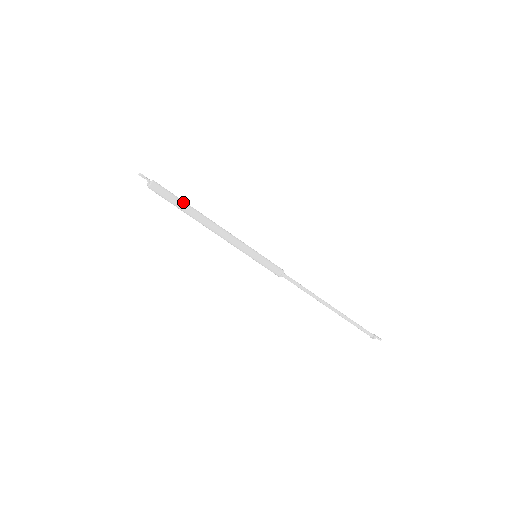
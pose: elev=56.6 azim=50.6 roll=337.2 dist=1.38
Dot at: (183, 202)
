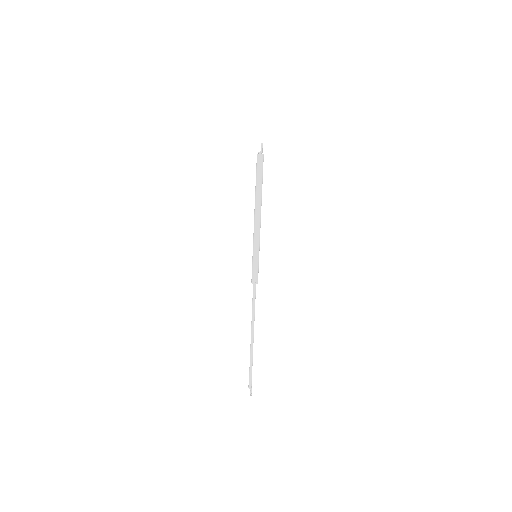
Dot at: (262, 182)
